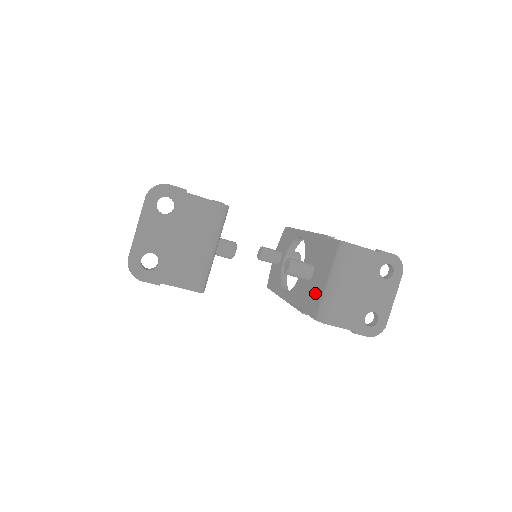
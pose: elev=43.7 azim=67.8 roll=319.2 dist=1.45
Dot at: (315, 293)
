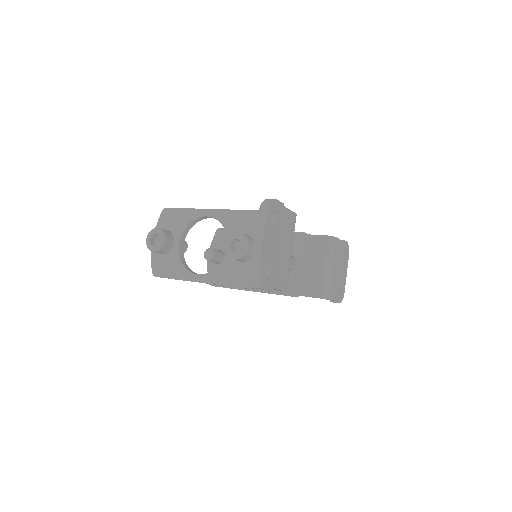
Dot at: (309, 278)
